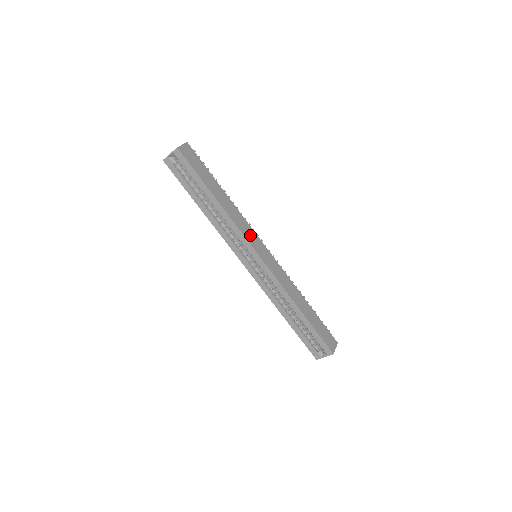
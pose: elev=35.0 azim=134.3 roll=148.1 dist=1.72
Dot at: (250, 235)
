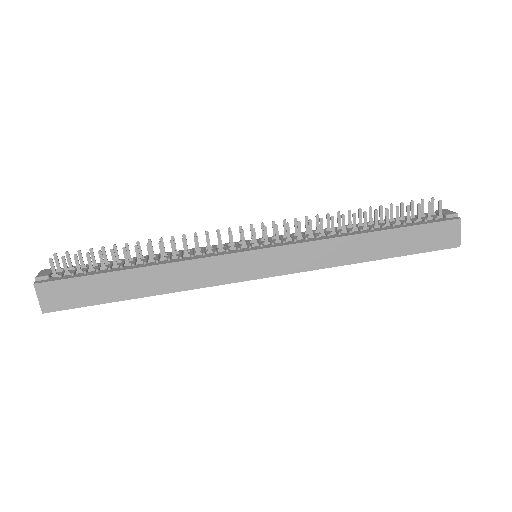
Dot at: (223, 270)
